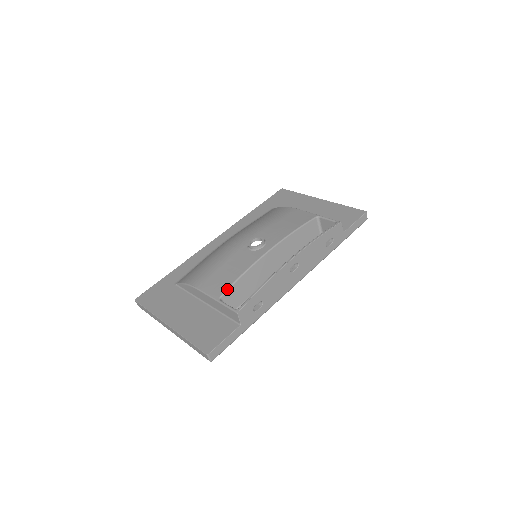
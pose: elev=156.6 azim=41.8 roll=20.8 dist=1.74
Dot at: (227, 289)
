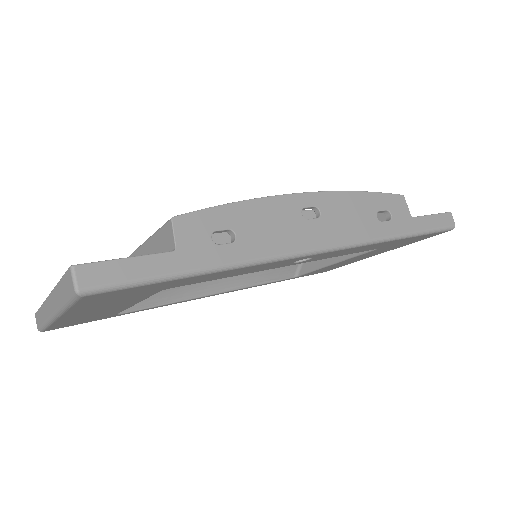
Dot at: occluded
